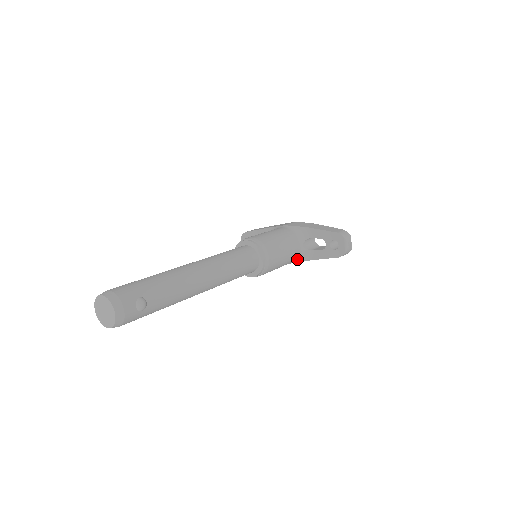
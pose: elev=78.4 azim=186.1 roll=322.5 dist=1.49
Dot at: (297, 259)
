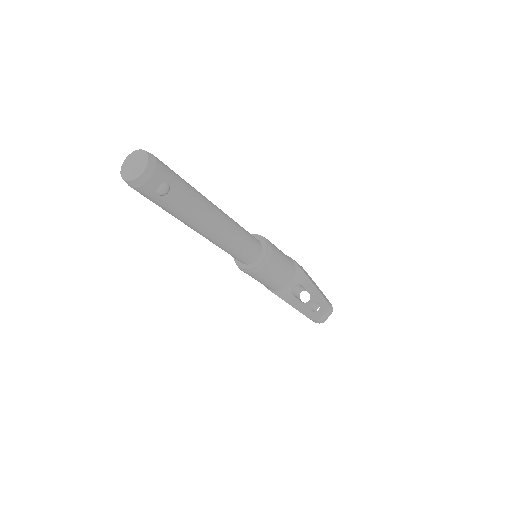
Dot at: (277, 291)
